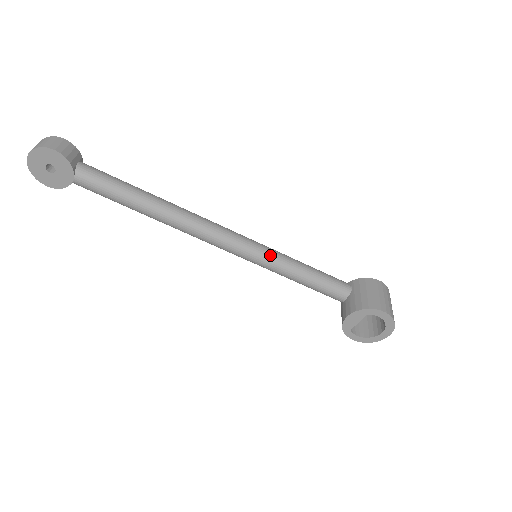
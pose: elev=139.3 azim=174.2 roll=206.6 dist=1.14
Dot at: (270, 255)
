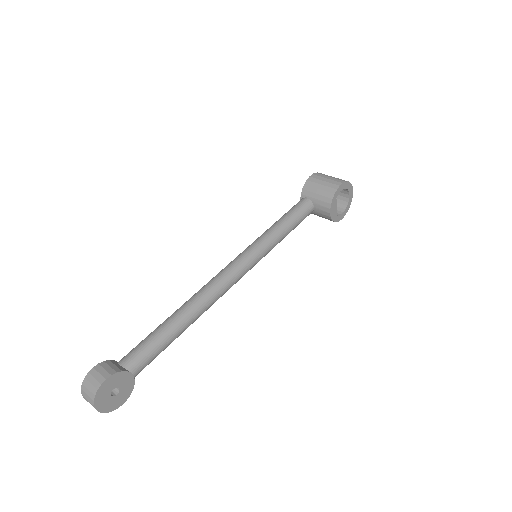
Dot at: (262, 245)
